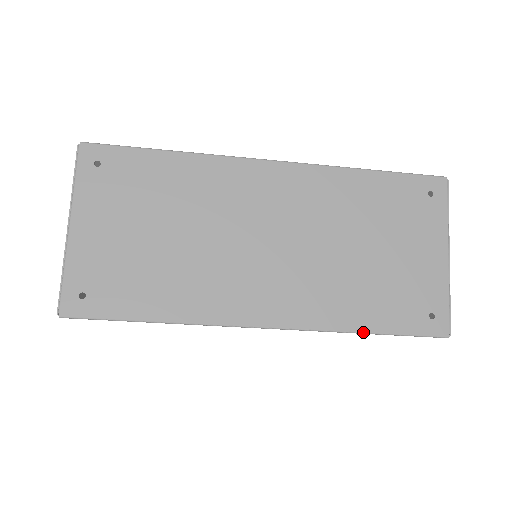
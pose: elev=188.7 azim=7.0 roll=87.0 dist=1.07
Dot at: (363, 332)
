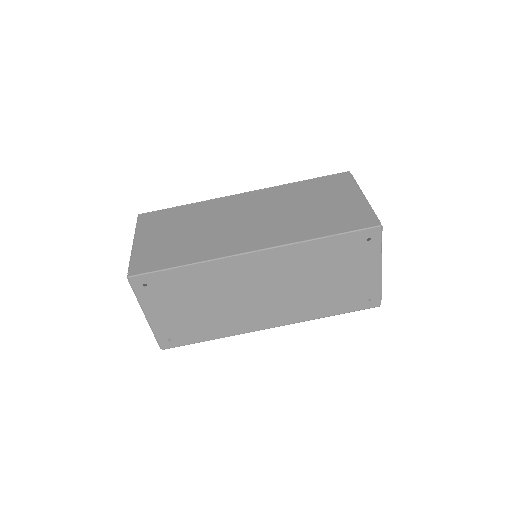
Dot at: occluded
